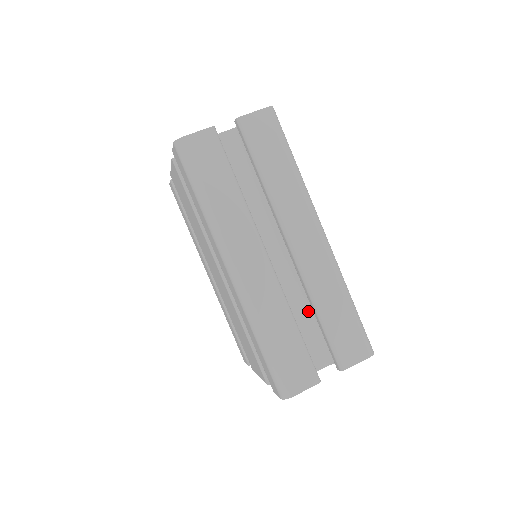
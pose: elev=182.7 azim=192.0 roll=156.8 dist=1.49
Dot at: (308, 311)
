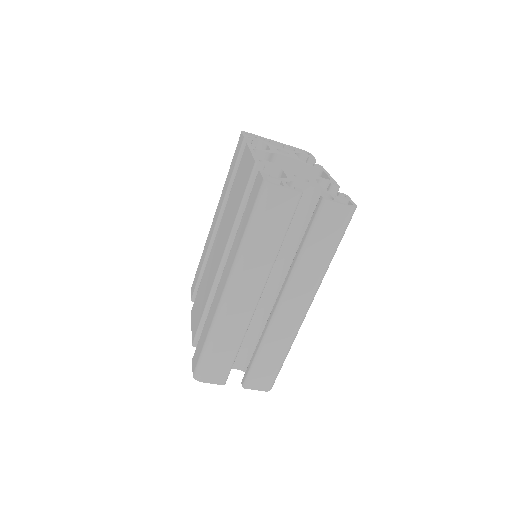
Dot at: (255, 334)
